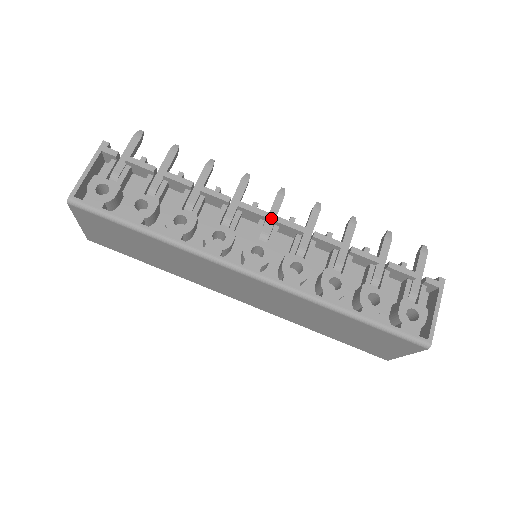
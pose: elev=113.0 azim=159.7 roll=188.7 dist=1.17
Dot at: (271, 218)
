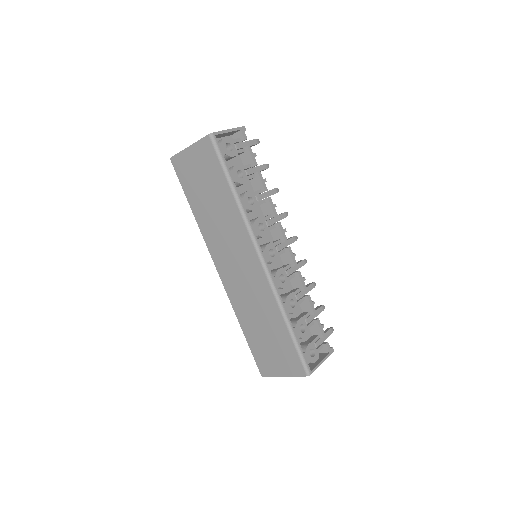
Dot at: (285, 244)
